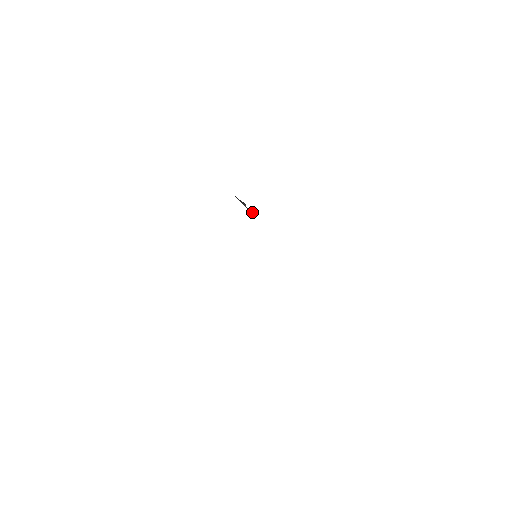
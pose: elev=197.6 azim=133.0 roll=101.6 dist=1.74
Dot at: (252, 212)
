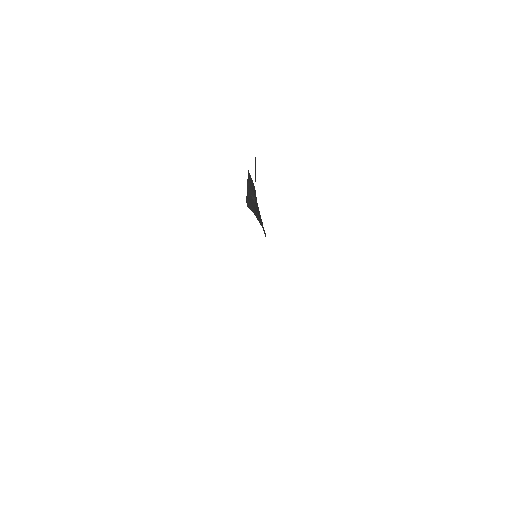
Dot at: (251, 209)
